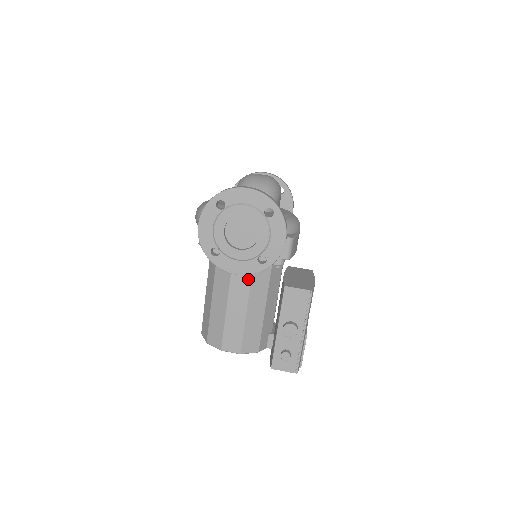
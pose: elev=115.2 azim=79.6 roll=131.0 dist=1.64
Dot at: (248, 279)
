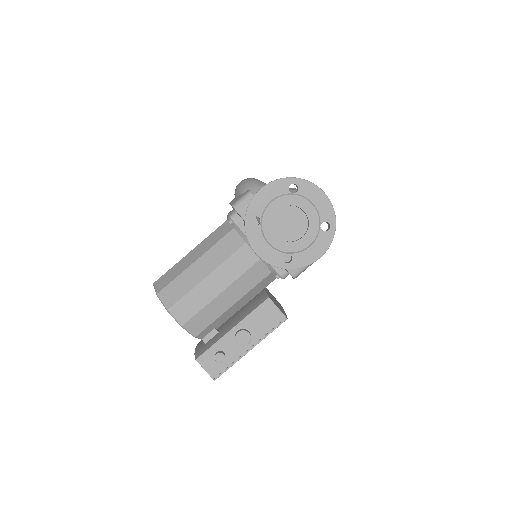
Dot at: (246, 267)
